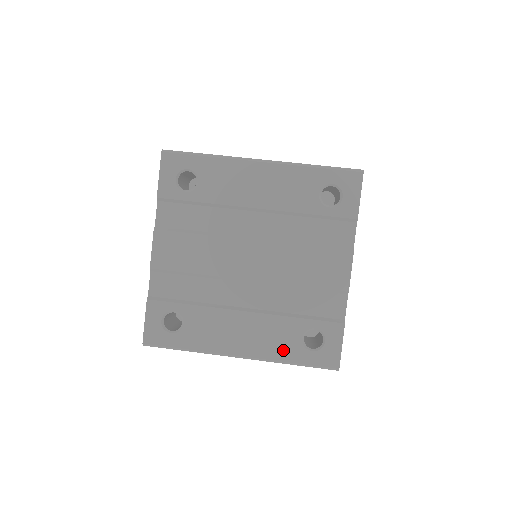
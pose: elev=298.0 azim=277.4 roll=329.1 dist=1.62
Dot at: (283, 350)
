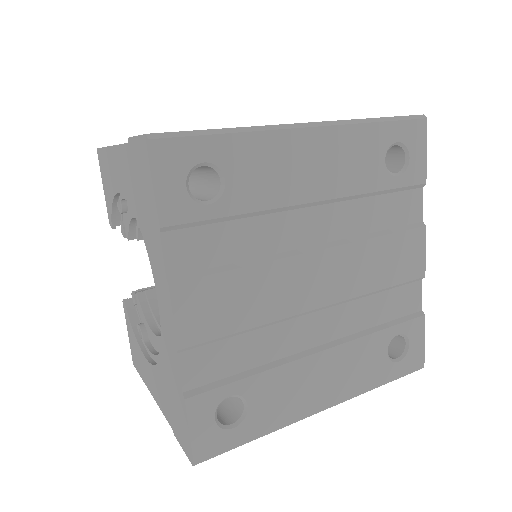
Dot at: (370, 376)
